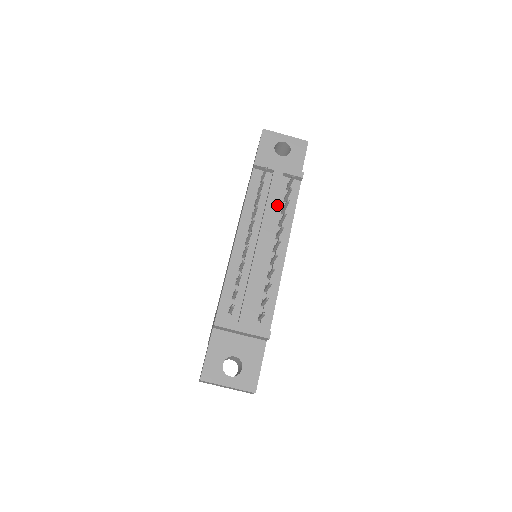
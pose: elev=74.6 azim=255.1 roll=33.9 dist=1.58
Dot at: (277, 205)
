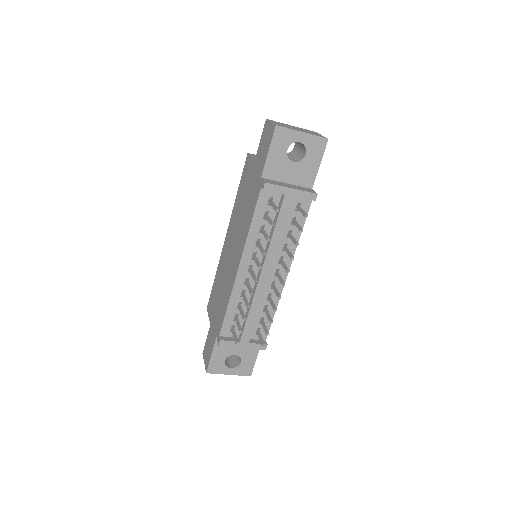
Dot at: occluded
